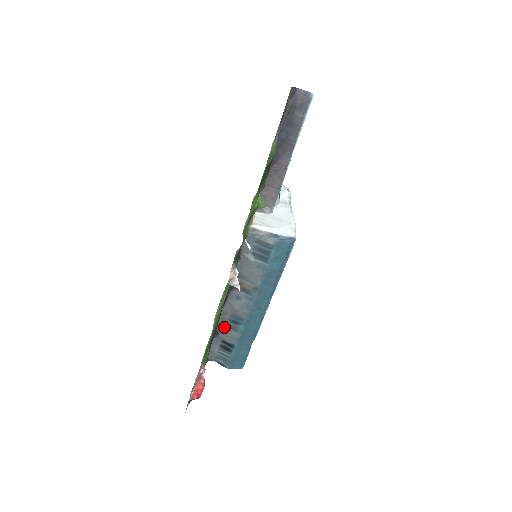
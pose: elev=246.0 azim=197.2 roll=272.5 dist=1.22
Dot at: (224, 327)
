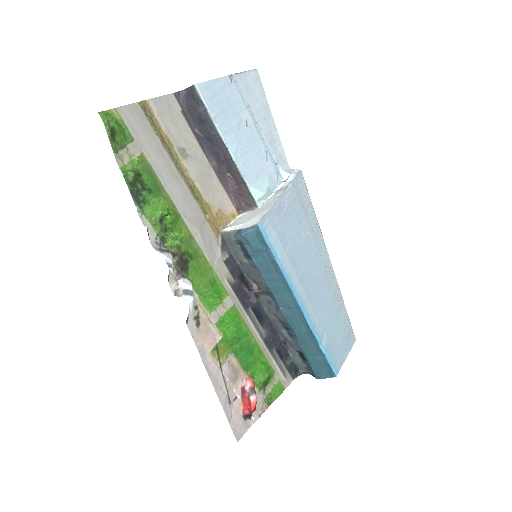
Dot at: (284, 336)
